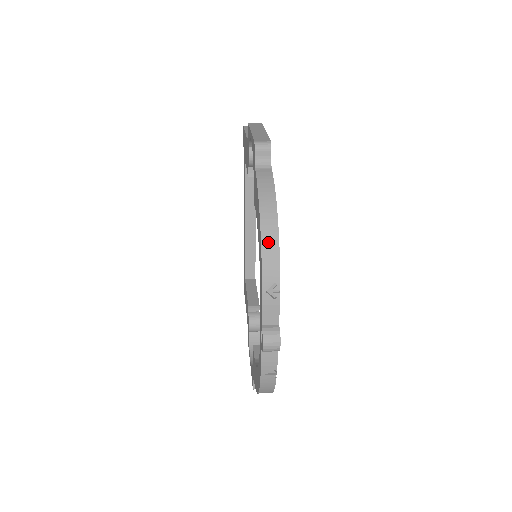
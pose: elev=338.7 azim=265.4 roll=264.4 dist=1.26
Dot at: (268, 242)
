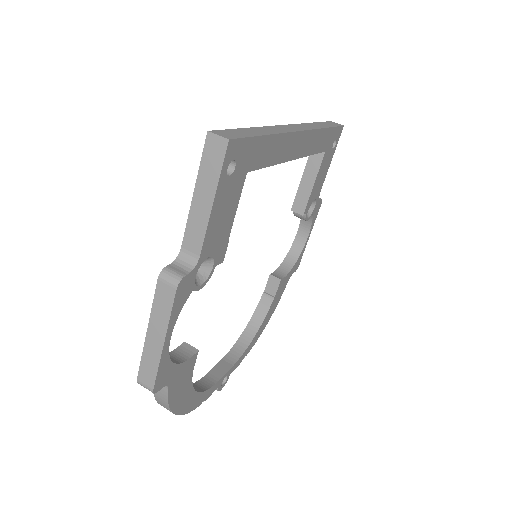
Dot at: occluded
